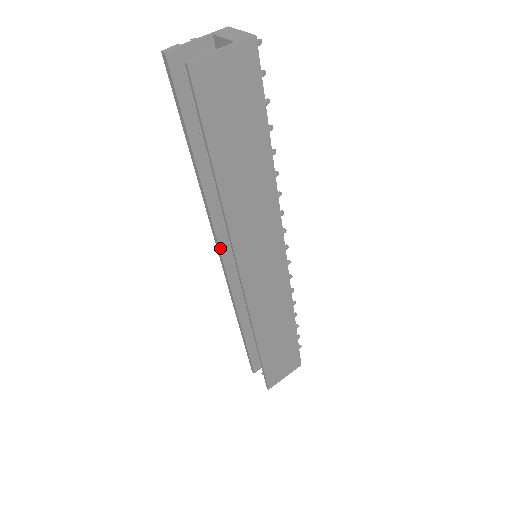
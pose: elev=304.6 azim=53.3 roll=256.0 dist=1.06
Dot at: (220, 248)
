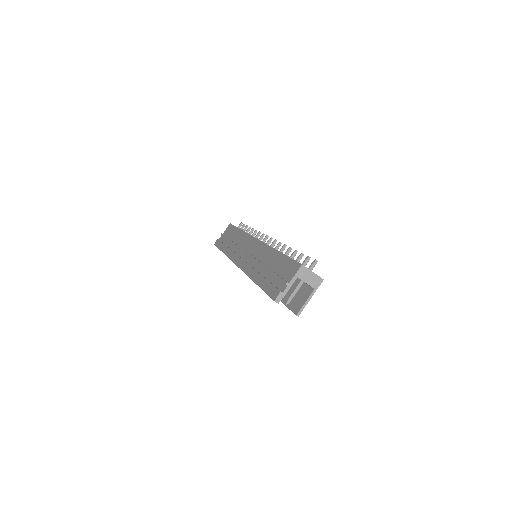
Dot at: occluded
